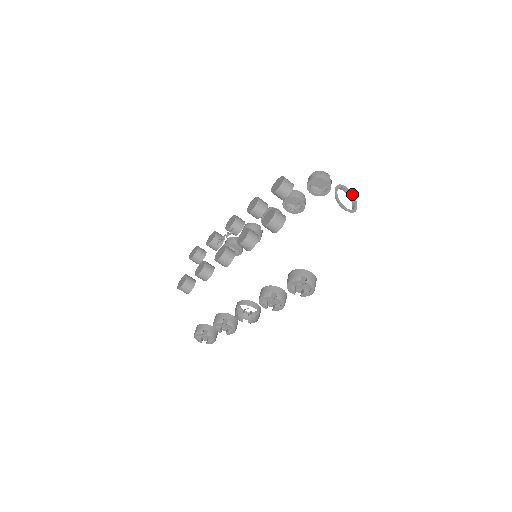
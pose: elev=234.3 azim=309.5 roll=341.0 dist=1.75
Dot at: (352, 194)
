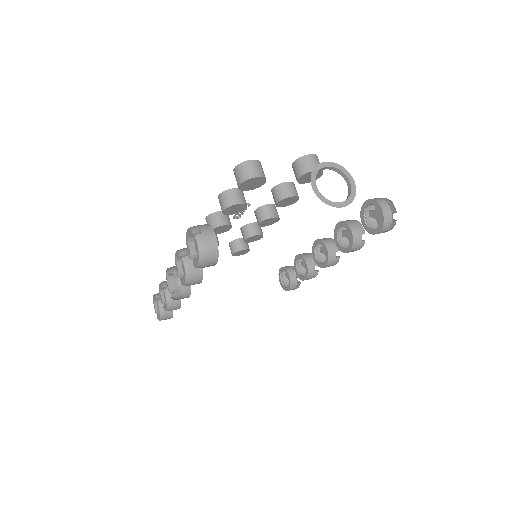
Dot at: (354, 192)
